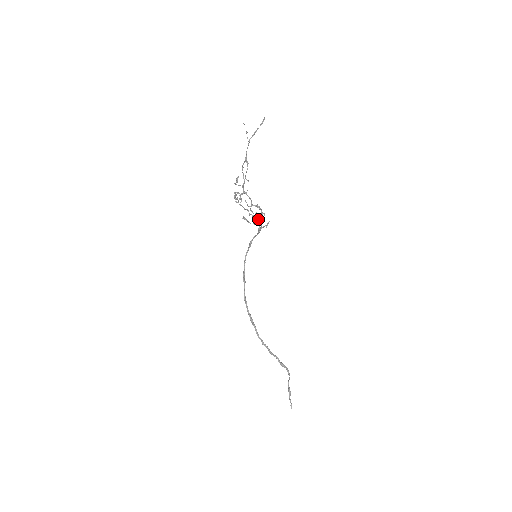
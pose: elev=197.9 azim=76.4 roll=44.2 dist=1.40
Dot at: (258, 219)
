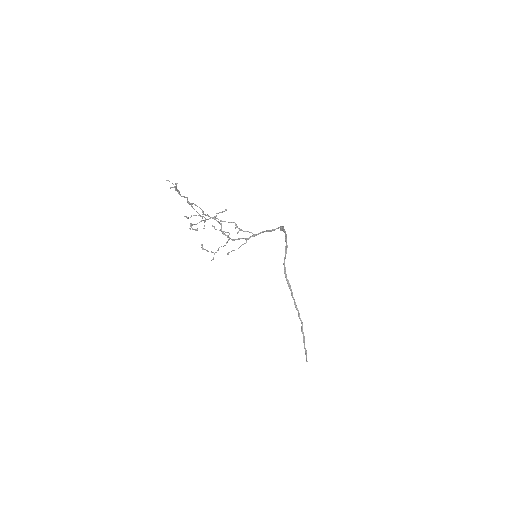
Dot at: (248, 231)
